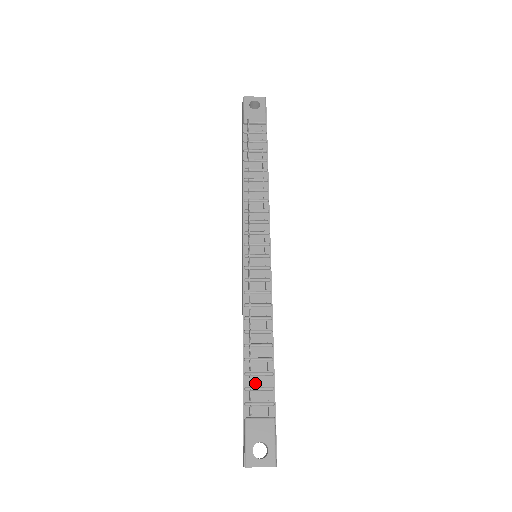
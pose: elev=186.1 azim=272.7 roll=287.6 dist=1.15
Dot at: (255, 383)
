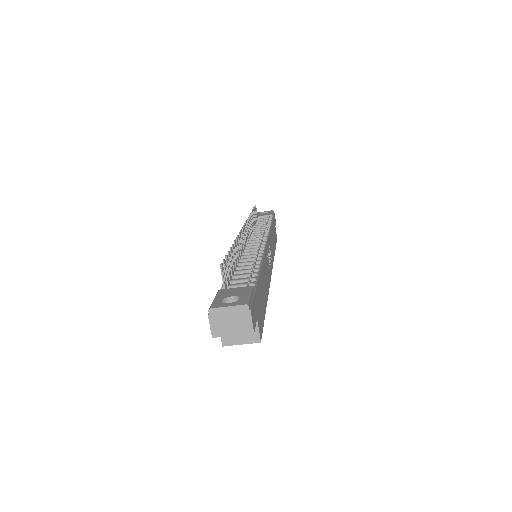
Dot at: (236, 281)
